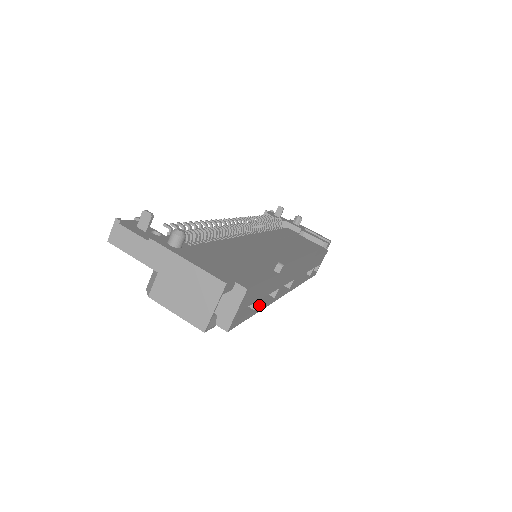
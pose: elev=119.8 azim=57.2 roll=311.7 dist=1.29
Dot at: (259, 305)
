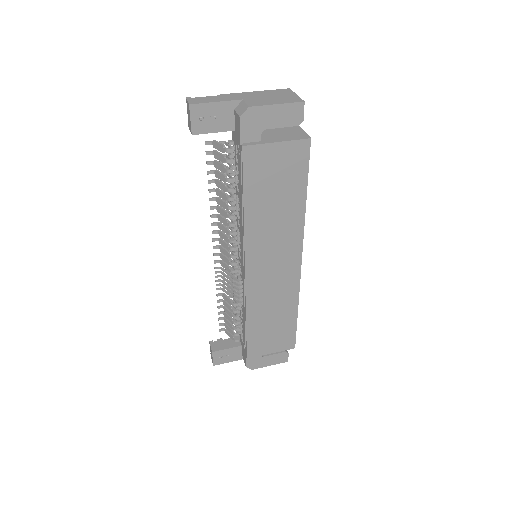
Dot at: occluded
